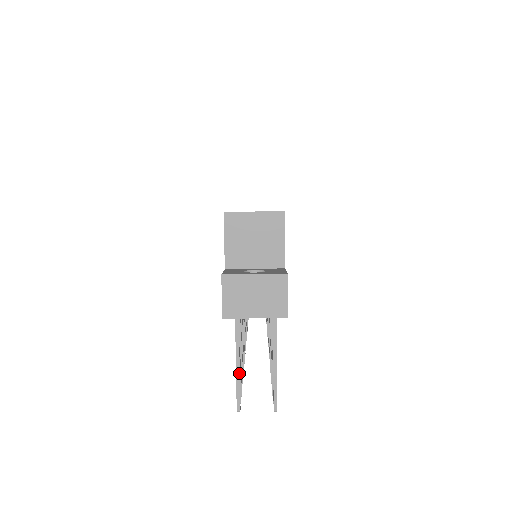
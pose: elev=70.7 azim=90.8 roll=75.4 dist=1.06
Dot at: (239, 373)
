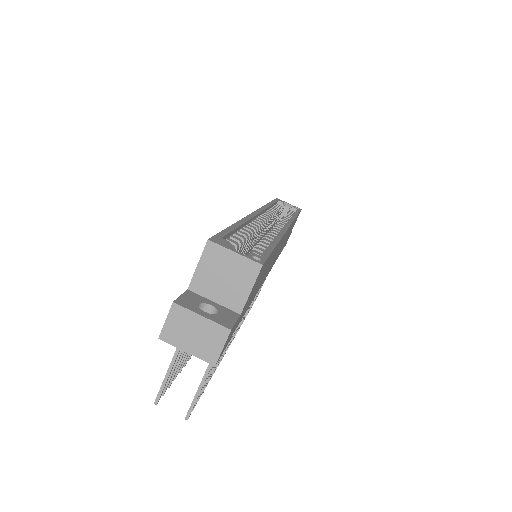
Dot at: (169, 374)
